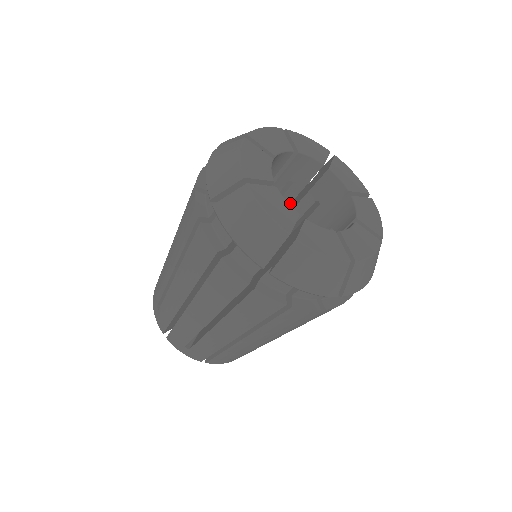
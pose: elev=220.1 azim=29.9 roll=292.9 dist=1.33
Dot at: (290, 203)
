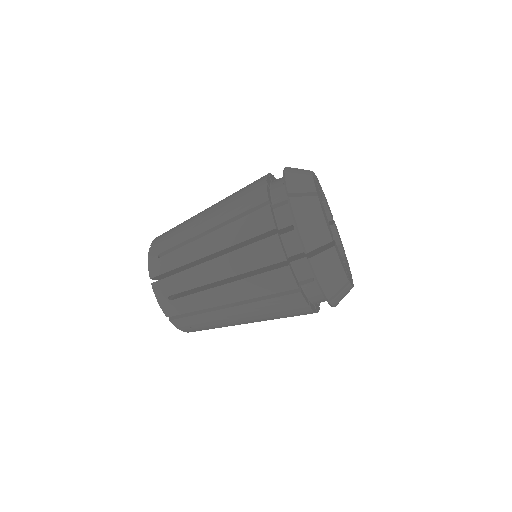
Dot at: occluded
